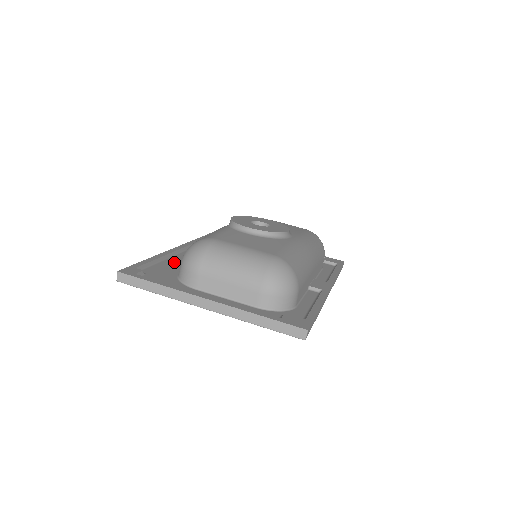
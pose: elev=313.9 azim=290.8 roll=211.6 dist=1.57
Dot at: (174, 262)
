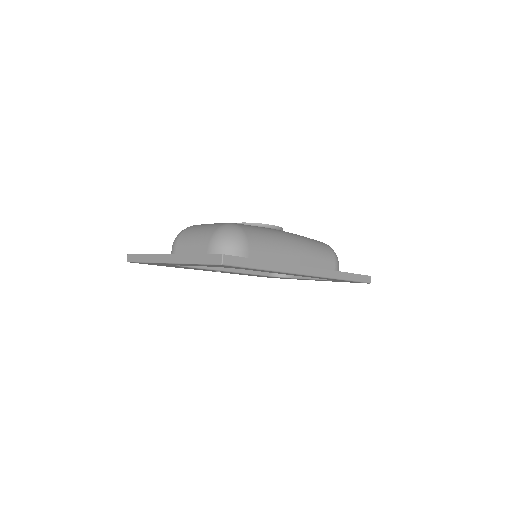
Dot at: occluded
